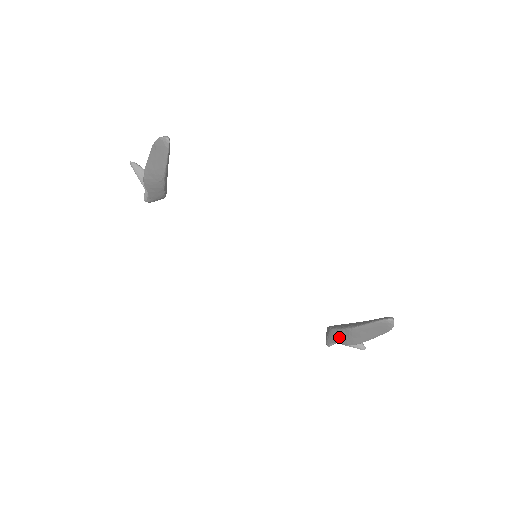
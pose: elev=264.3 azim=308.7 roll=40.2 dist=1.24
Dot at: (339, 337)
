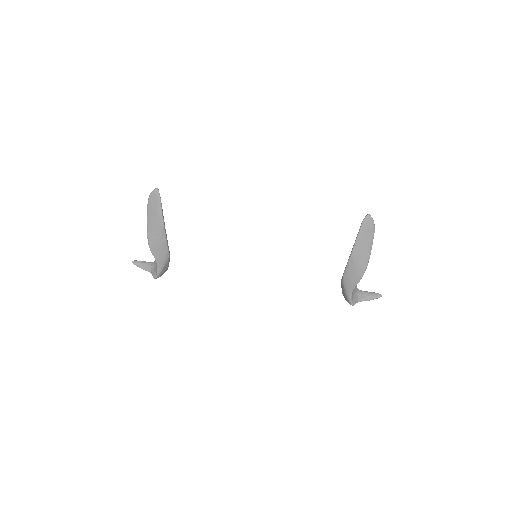
Dot at: (351, 276)
